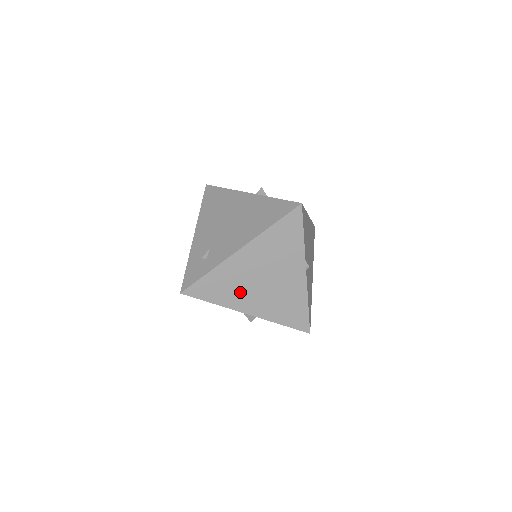
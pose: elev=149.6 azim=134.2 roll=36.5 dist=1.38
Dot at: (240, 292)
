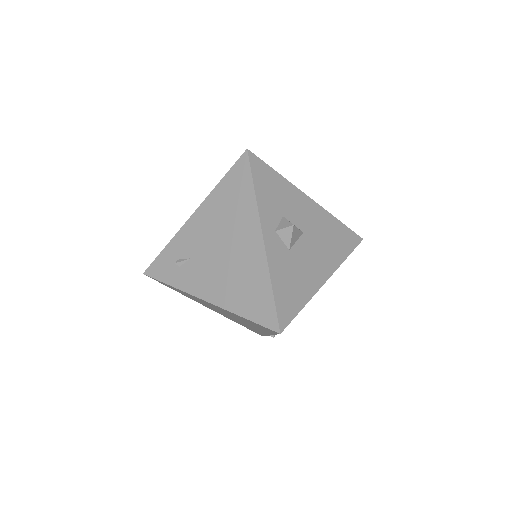
Dot at: (202, 303)
